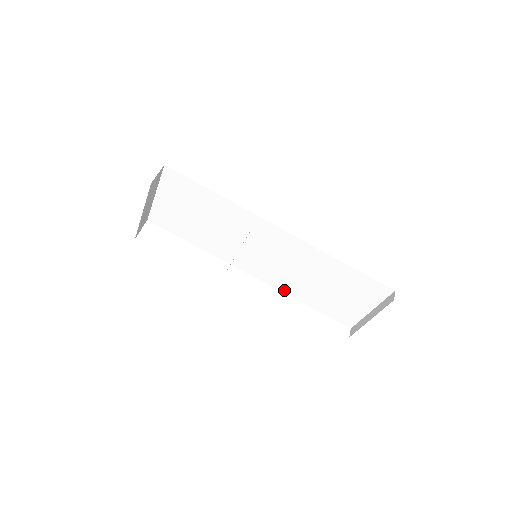
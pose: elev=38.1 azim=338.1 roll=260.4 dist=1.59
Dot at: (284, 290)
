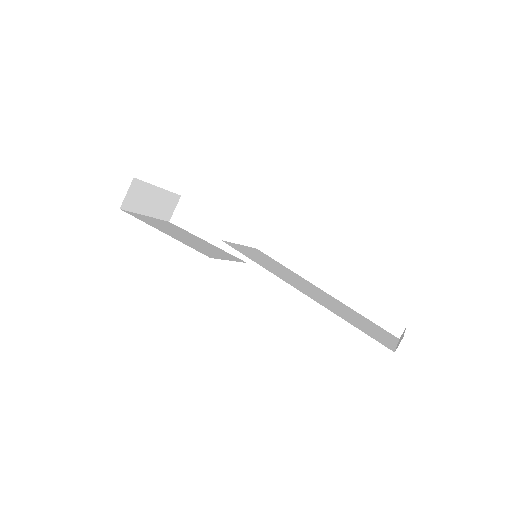
Dot at: occluded
